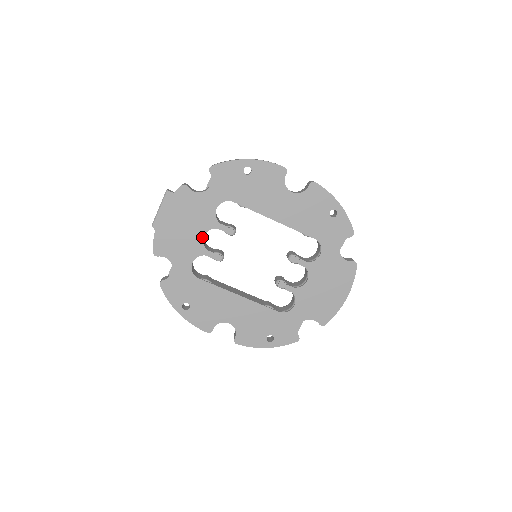
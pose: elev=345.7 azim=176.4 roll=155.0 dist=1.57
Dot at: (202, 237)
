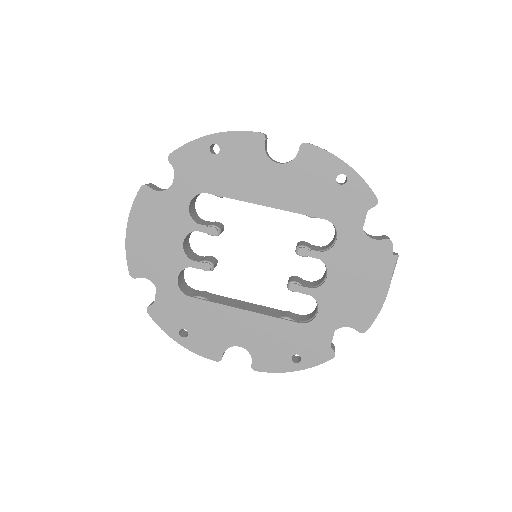
Dot at: (181, 245)
